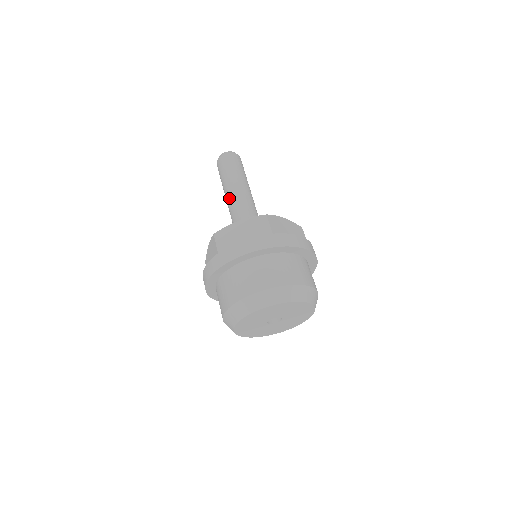
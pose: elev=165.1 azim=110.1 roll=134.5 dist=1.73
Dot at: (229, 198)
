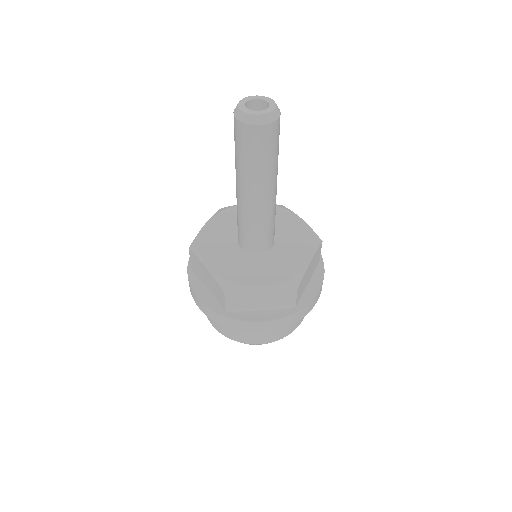
Dot at: (245, 198)
